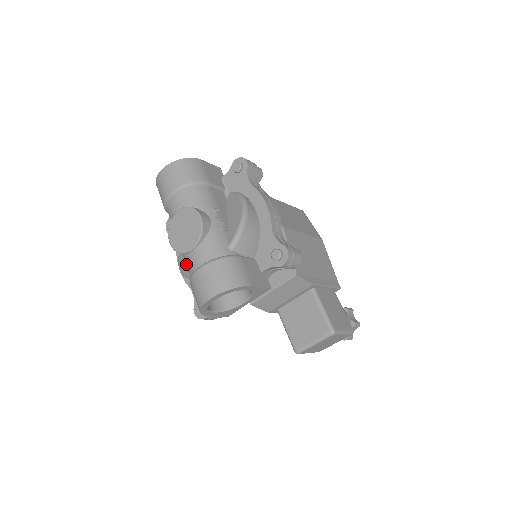
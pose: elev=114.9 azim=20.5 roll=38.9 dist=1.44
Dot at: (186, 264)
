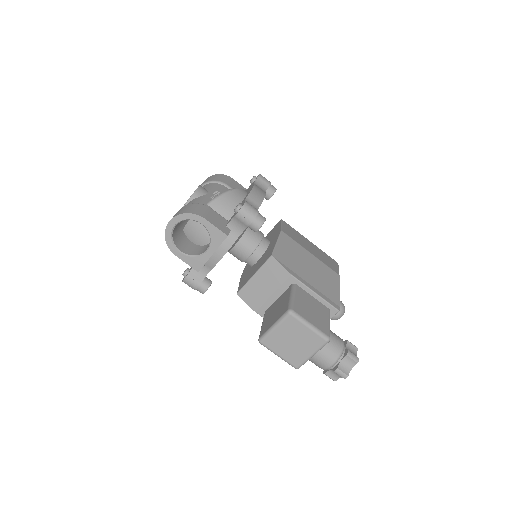
Dot at: occluded
